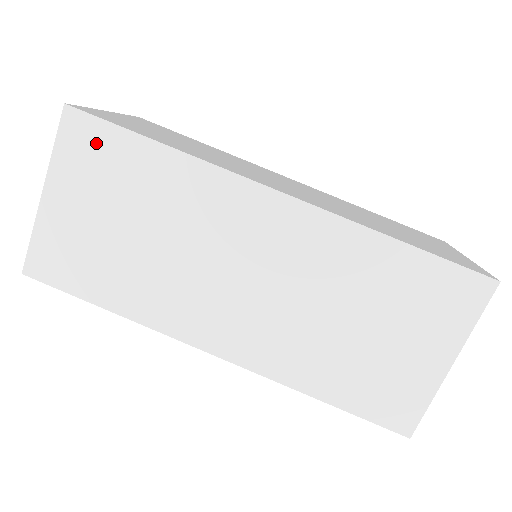
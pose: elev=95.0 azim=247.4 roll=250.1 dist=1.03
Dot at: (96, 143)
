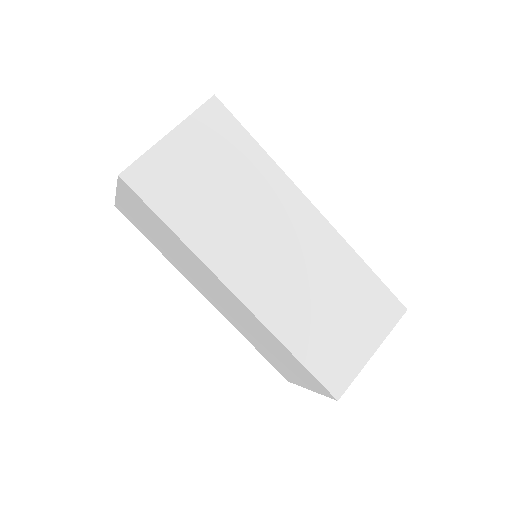
Dot at: (139, 202)
